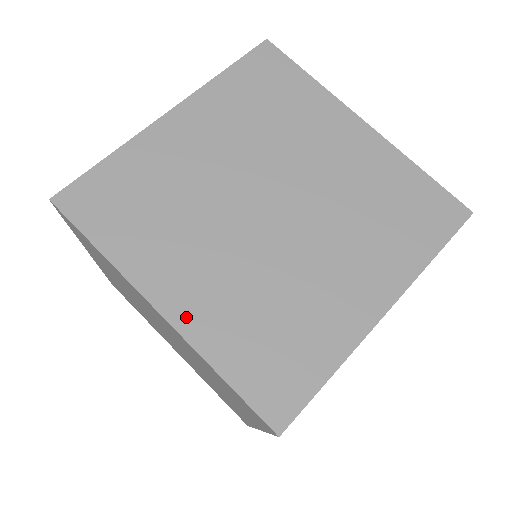
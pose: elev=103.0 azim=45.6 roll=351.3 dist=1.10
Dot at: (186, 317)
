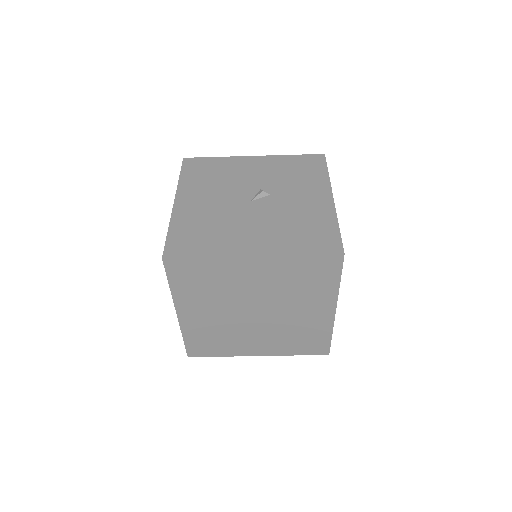
Dot at: (186, 321)
